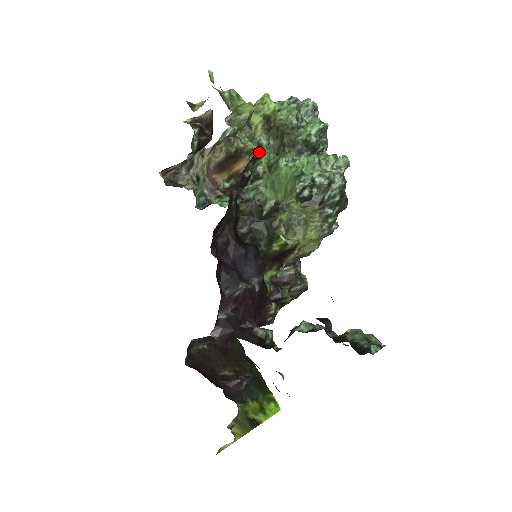
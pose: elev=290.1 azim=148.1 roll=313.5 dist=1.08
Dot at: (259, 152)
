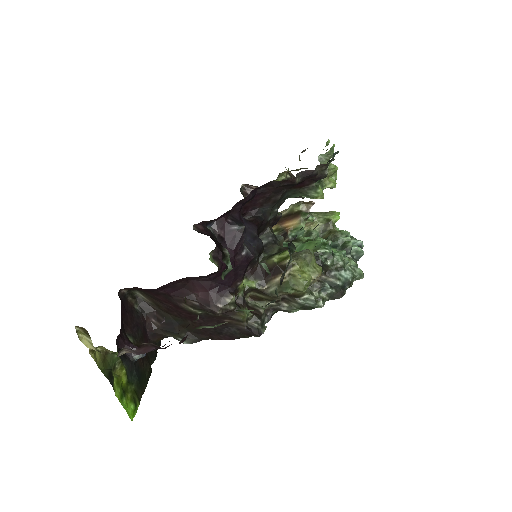
Dot at: (327, 172)
